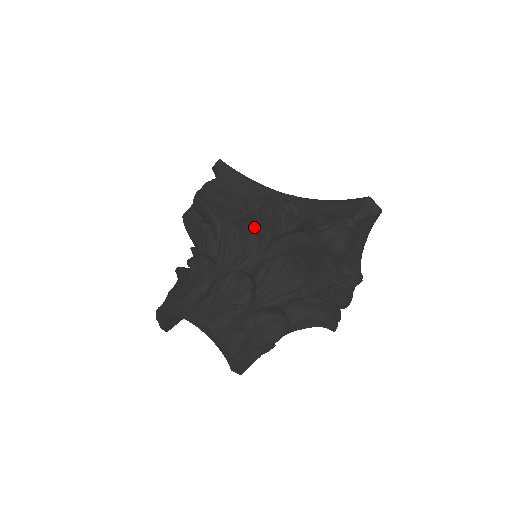
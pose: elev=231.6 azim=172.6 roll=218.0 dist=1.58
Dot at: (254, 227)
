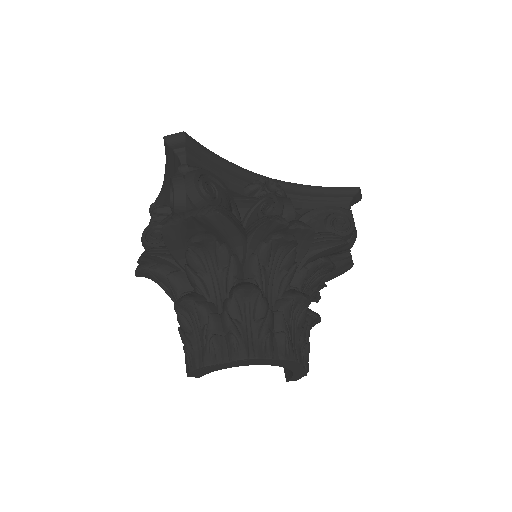
Dot at: occluded
